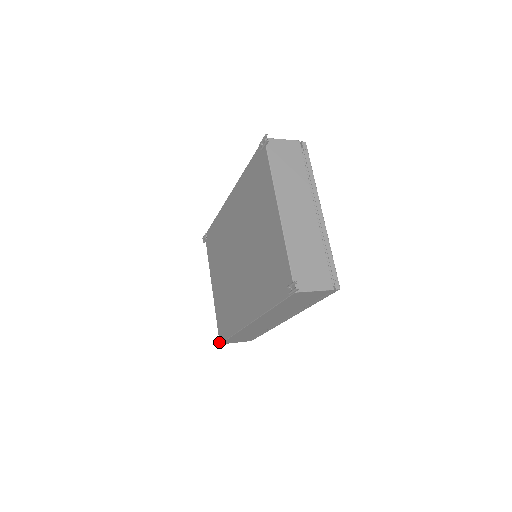
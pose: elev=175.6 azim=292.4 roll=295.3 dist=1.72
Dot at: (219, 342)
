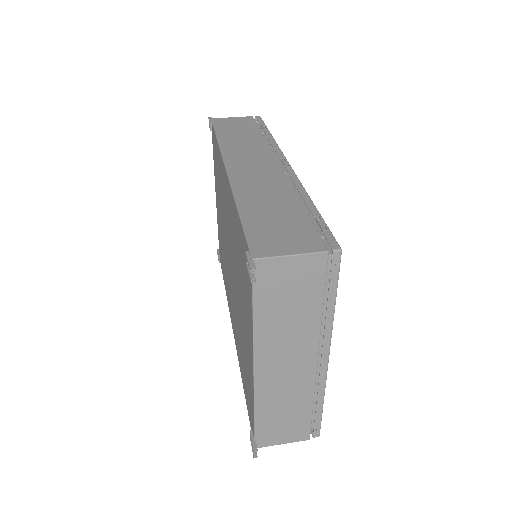
Dot at: occluded
